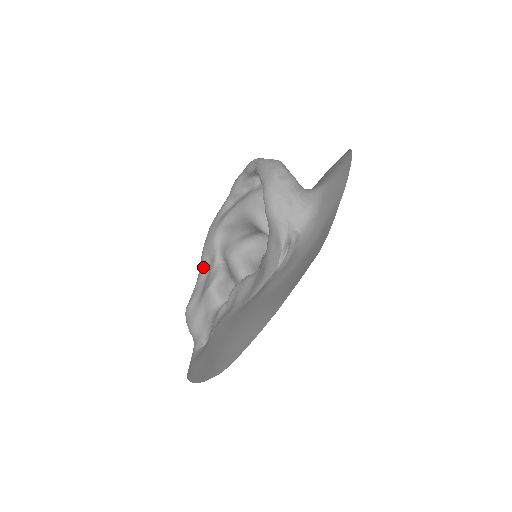
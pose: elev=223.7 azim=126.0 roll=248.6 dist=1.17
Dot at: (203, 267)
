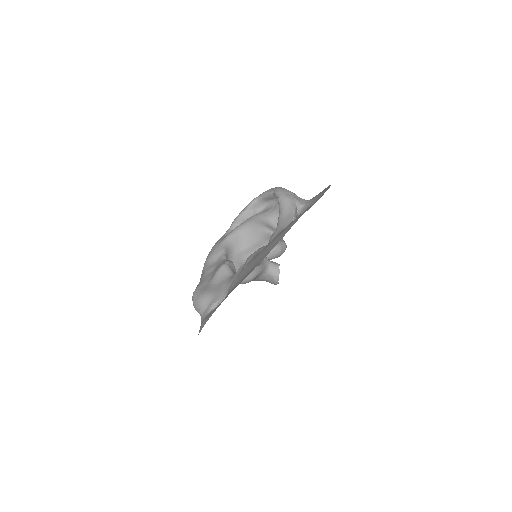
Dot at: (209, 267)
